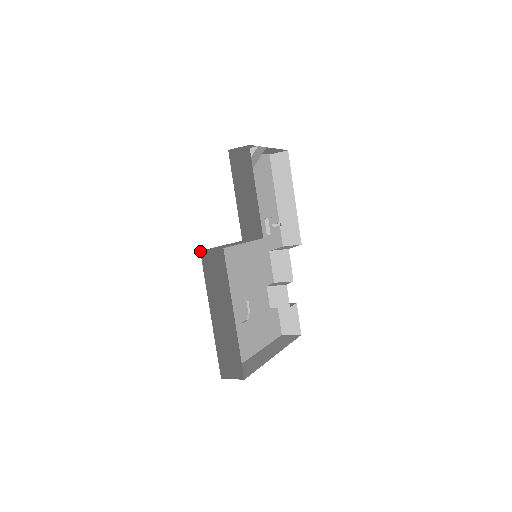
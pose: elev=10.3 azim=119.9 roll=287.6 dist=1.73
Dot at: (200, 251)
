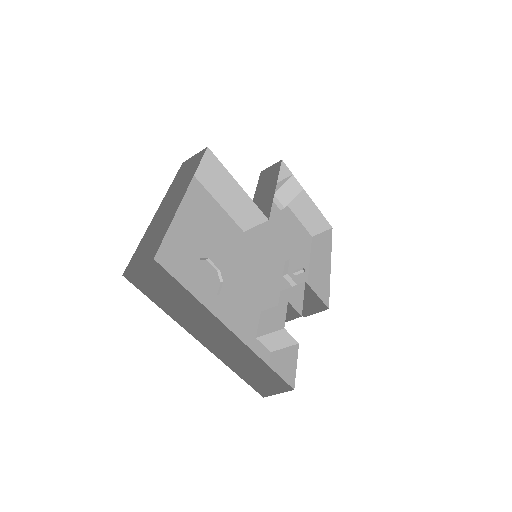
Dot at: (182, 163)
